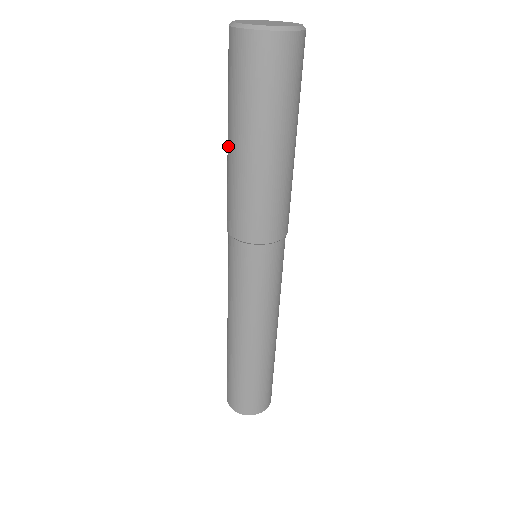
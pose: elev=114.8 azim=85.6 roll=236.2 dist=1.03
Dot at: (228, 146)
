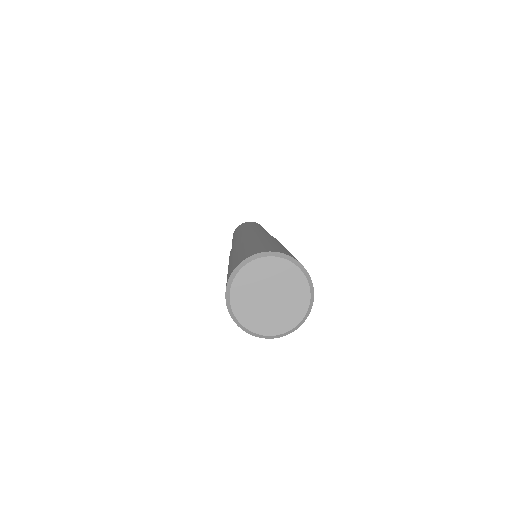
Dot at: occluded
